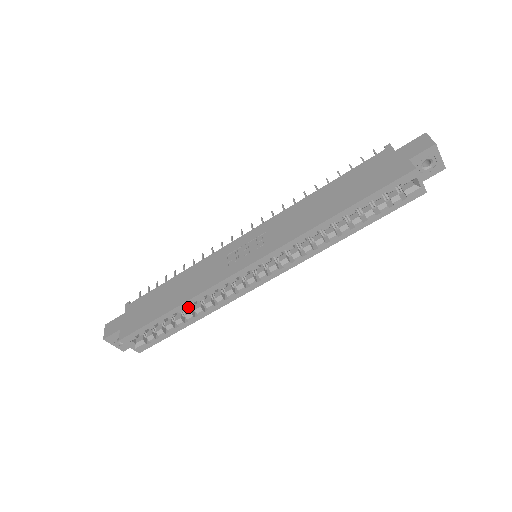
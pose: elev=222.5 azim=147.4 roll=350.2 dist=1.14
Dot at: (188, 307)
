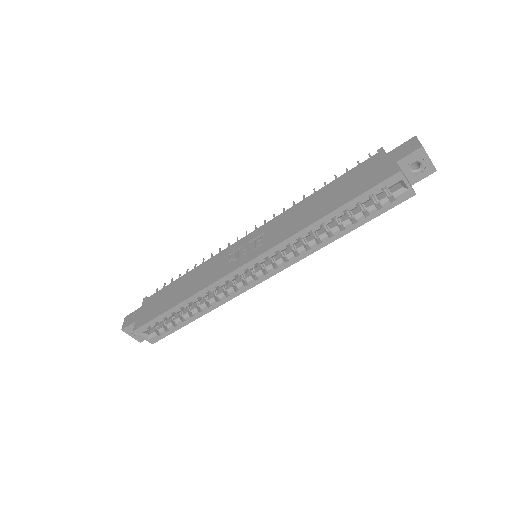
Dot at: (194, 303)
